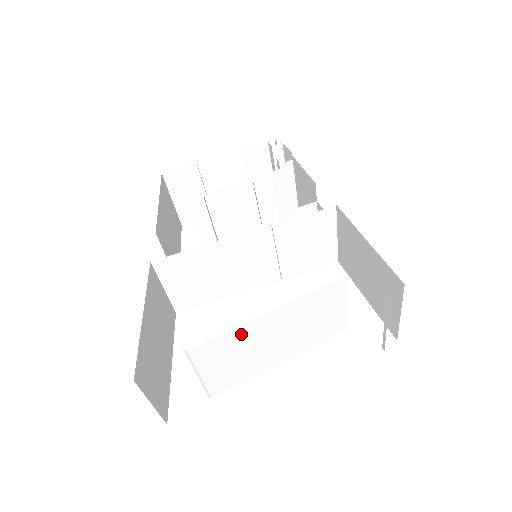
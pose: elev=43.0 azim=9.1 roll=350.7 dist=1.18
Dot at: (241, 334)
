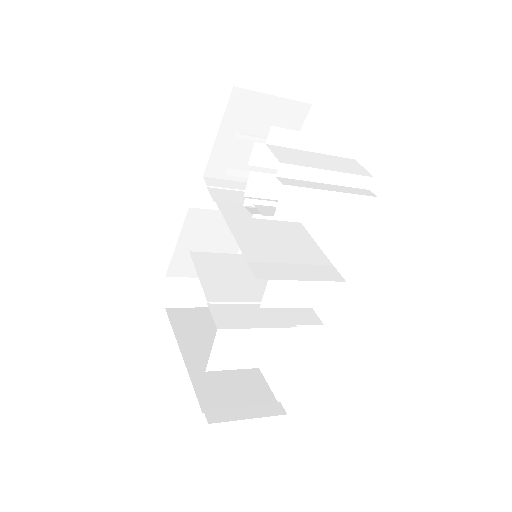
Dot at: occluded
